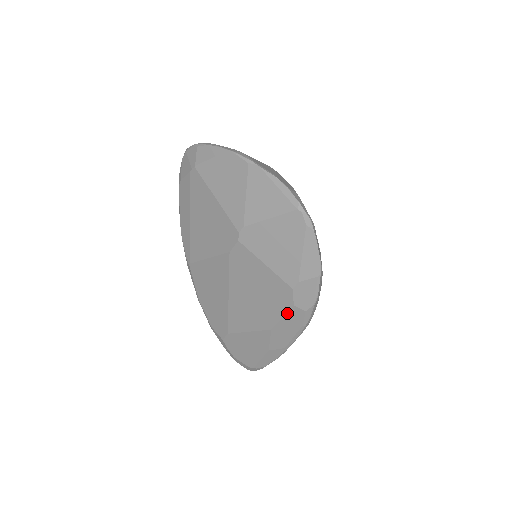
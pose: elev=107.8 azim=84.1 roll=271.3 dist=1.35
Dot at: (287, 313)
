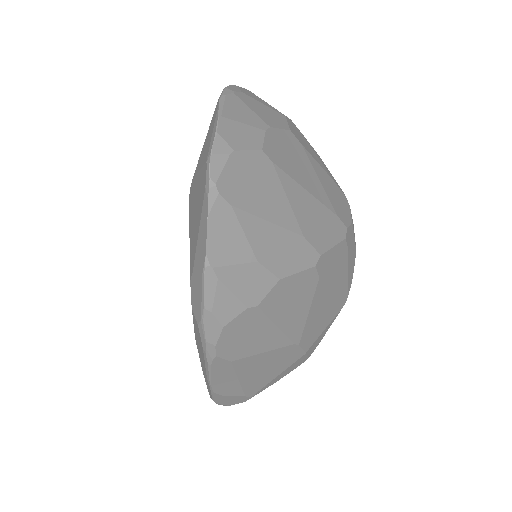
Dot at: (193, 318)
